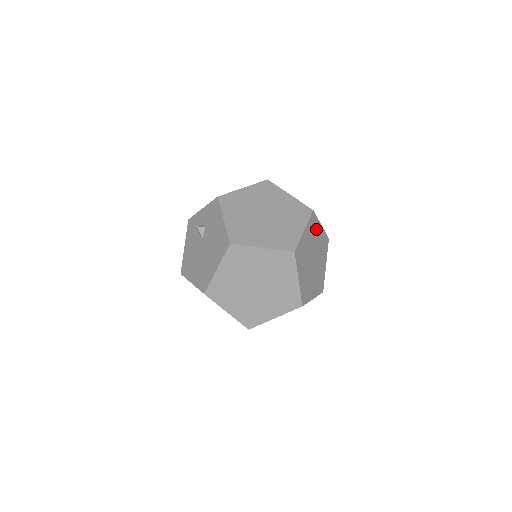
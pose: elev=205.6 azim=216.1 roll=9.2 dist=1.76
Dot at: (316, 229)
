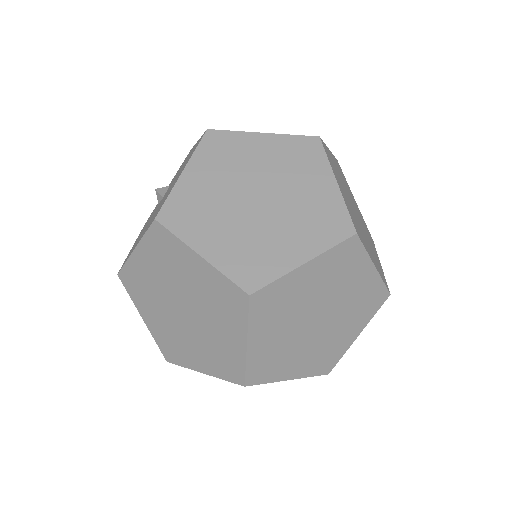
Dot at: (348, 188)
